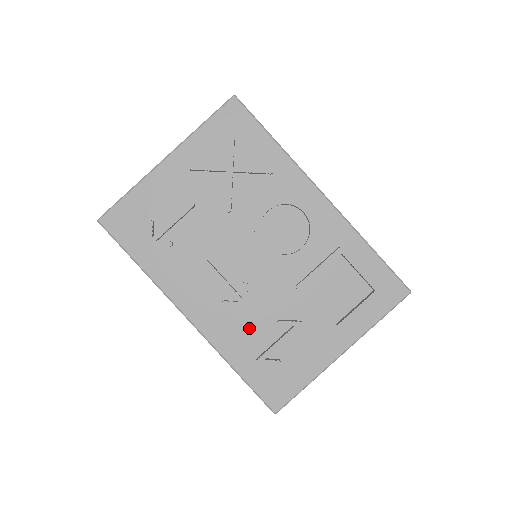
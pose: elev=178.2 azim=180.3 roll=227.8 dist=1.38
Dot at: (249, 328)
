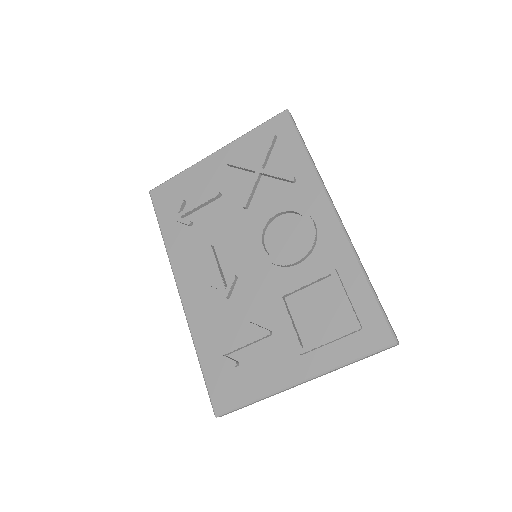
Dot at: (224, 321)
